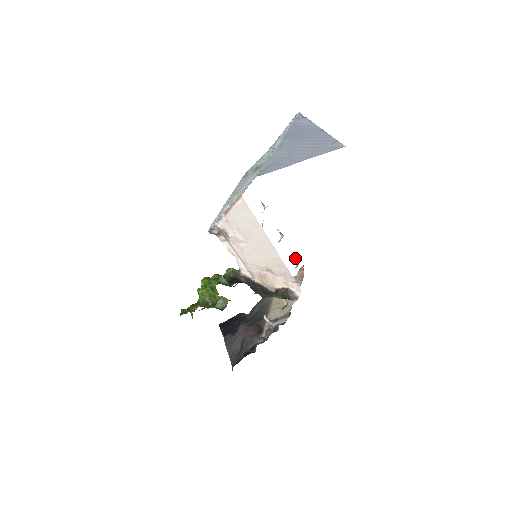
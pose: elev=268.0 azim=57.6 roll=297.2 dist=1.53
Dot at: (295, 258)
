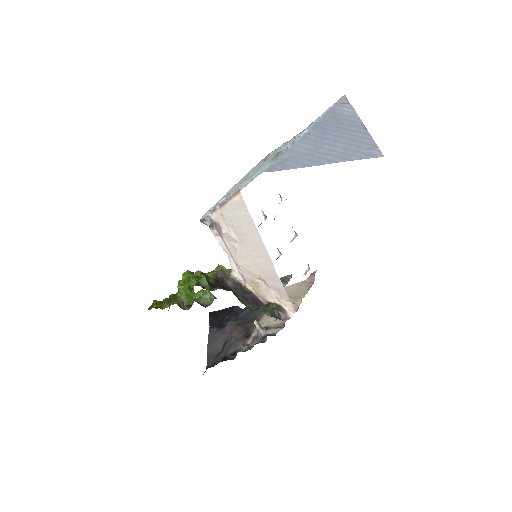
Dot at: occluded
